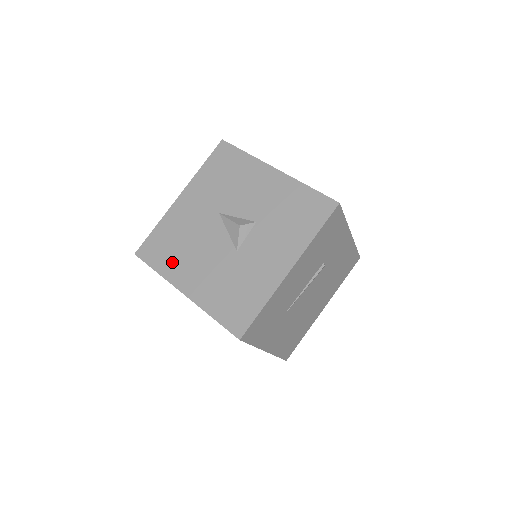
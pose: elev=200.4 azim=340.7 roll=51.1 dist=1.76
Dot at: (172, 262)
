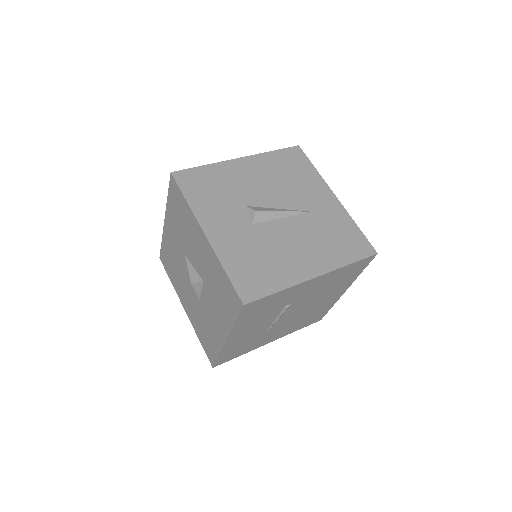
Dot at: (175, 280)
